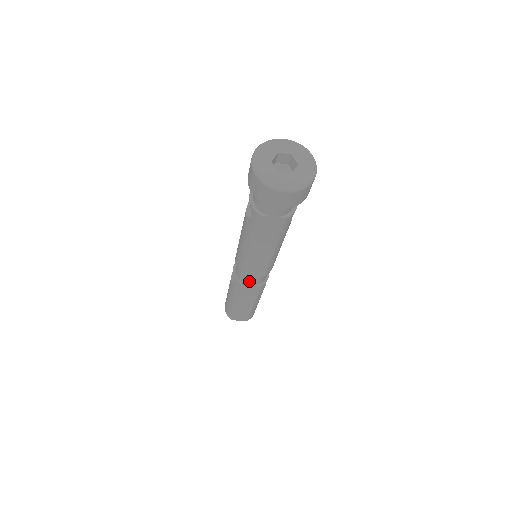
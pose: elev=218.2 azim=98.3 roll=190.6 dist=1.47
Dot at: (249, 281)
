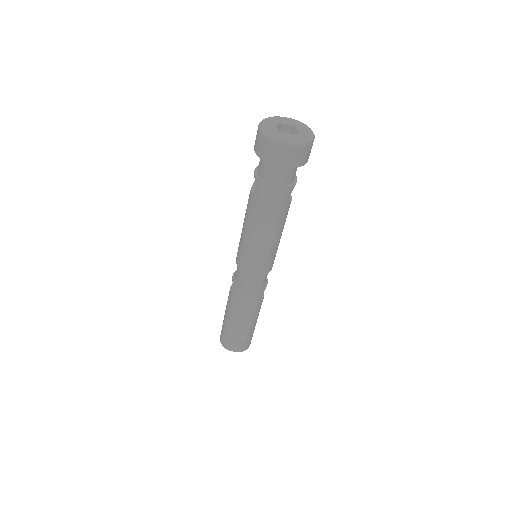
Dot at: (247, 283)
